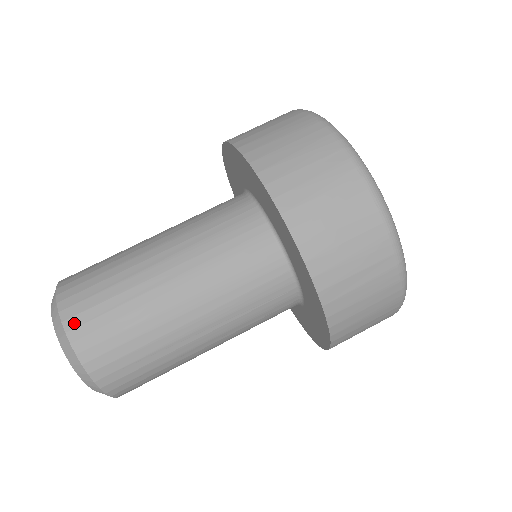
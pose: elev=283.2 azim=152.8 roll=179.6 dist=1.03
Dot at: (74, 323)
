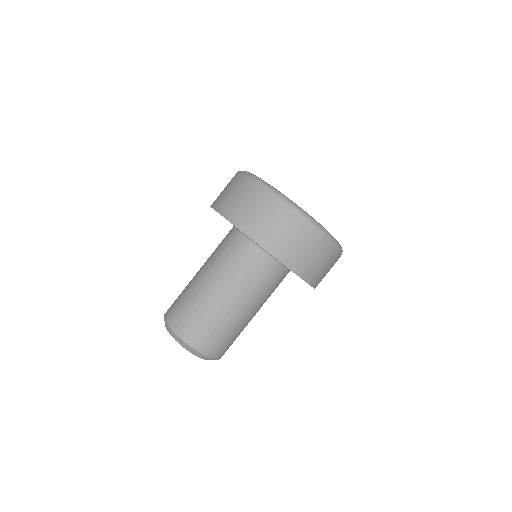
Dot at: (193, 341)
